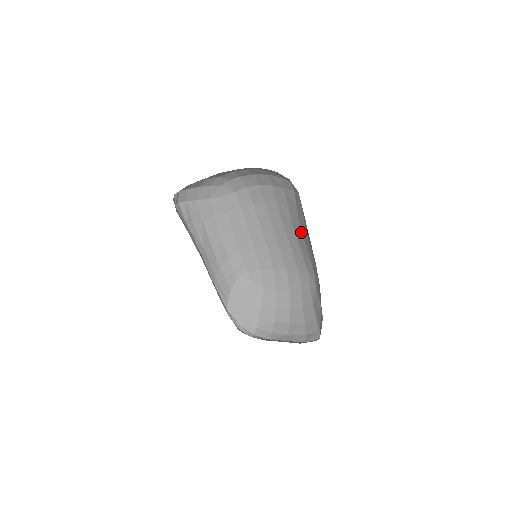
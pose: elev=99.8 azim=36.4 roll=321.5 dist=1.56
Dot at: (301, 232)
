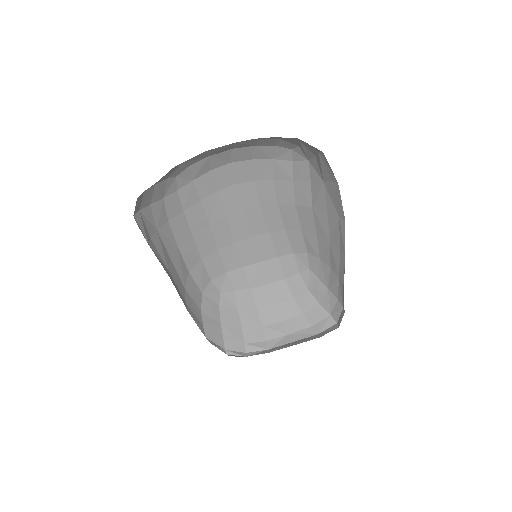
Dot at: (295, 210)
